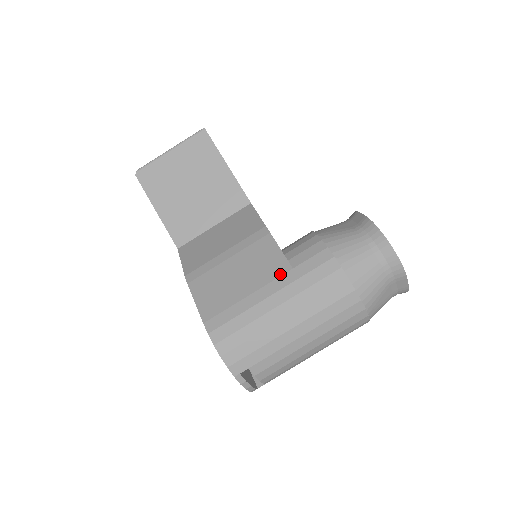
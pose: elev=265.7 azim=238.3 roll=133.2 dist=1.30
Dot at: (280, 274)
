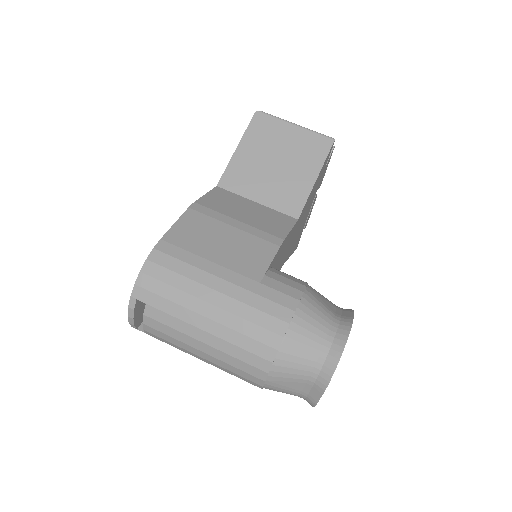
Dot at: (247, 275)
